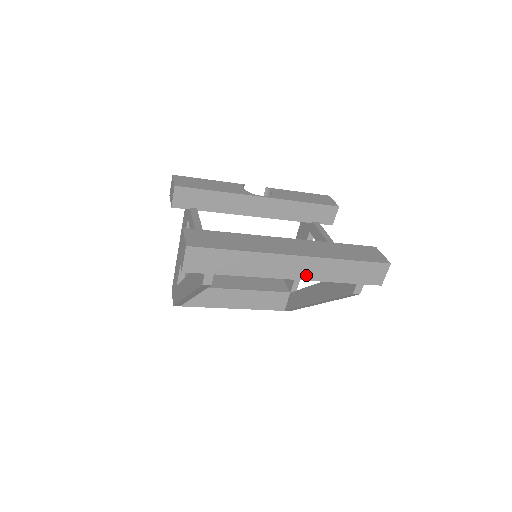
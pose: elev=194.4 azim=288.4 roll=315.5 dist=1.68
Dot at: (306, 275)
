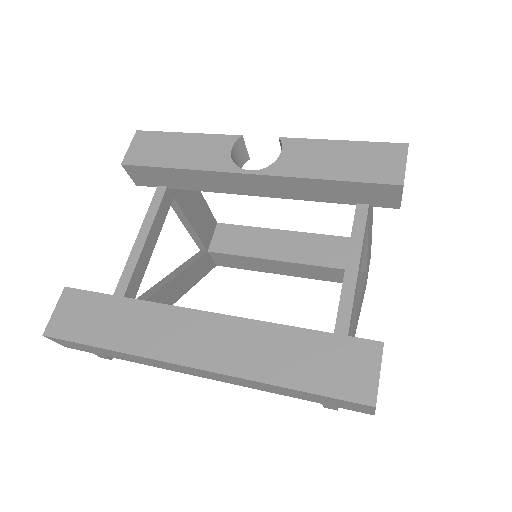
Dot at: (226, 380)
